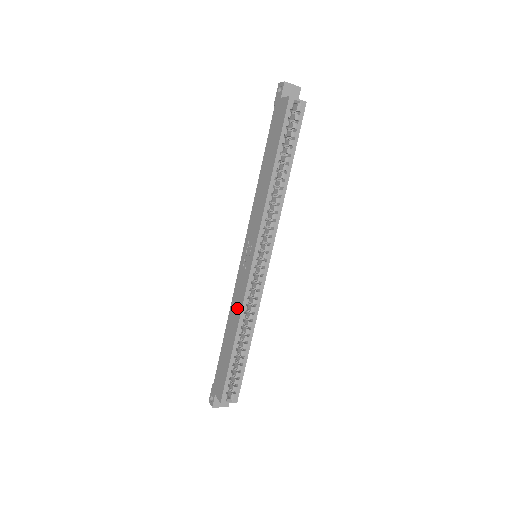
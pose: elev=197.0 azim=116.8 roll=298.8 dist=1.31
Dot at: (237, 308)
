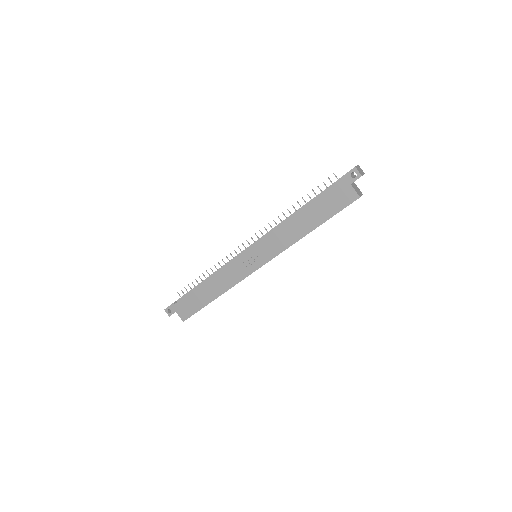
Dot at: (226, 283)
